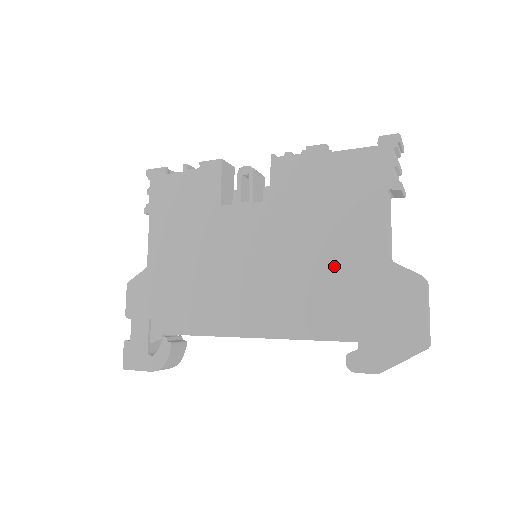
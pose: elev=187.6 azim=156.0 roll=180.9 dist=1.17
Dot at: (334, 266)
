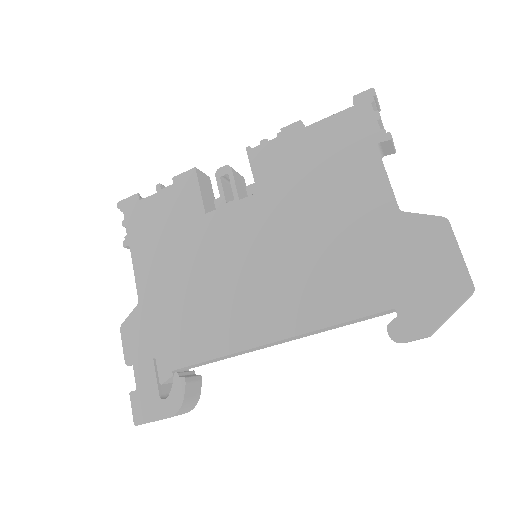
Dot at: (344, 236)
